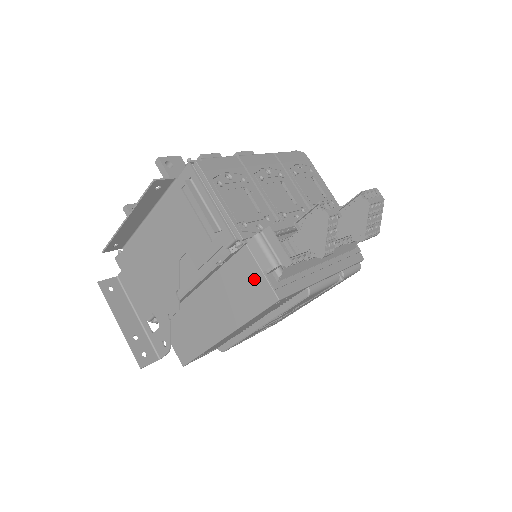
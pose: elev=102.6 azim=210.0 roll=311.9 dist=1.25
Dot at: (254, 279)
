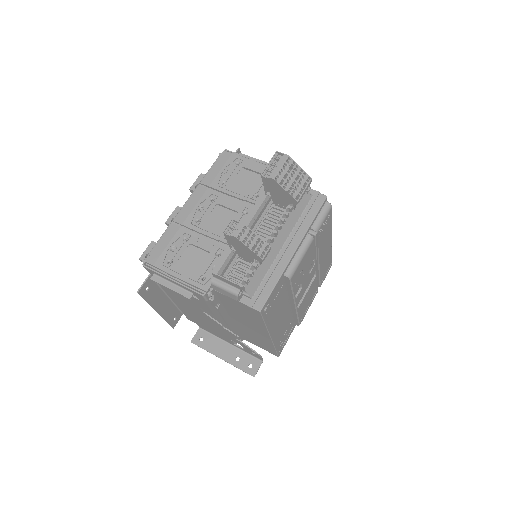
Dot at: (239, 305)
